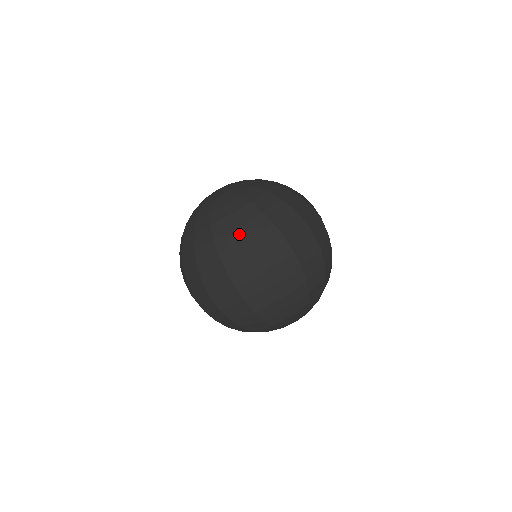
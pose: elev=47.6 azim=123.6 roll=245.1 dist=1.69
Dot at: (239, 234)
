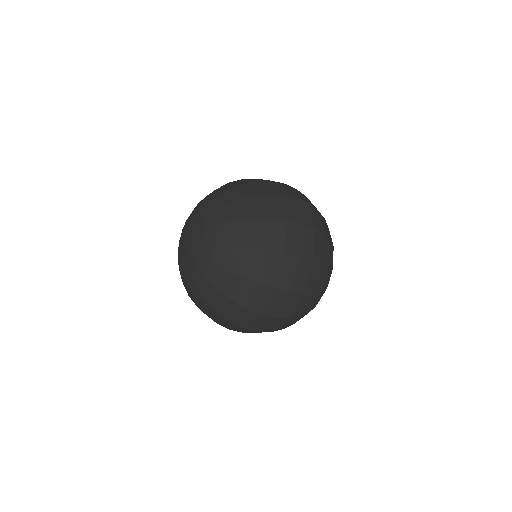
Dot at: (259, 223)
